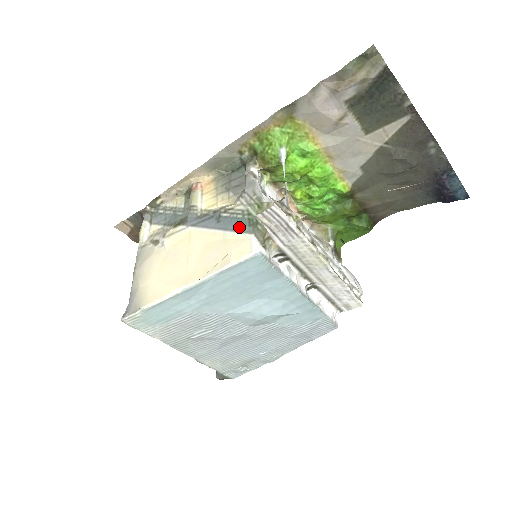
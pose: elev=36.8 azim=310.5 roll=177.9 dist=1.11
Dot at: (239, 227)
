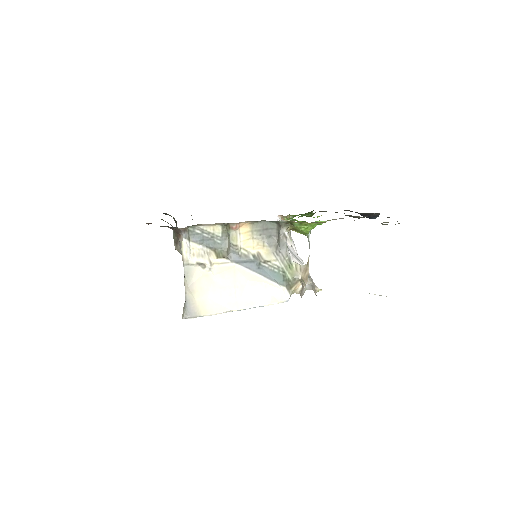
Dot at: (276, 280)
